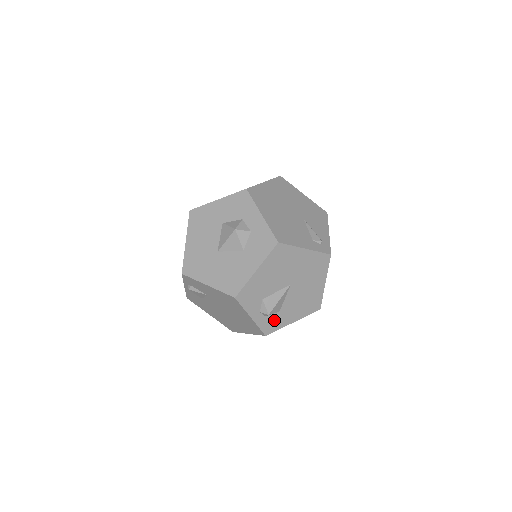
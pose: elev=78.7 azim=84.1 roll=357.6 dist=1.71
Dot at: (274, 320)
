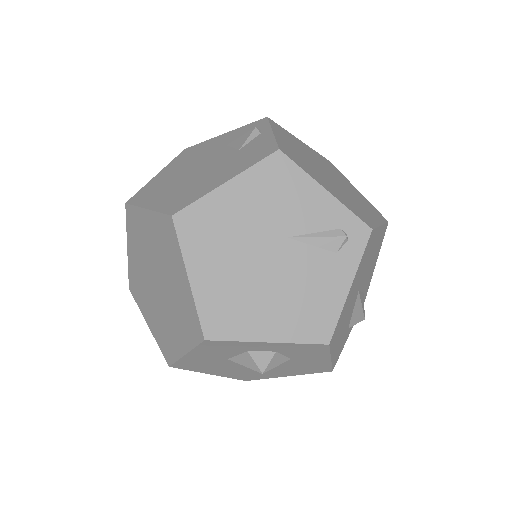
Dot at: occluded
